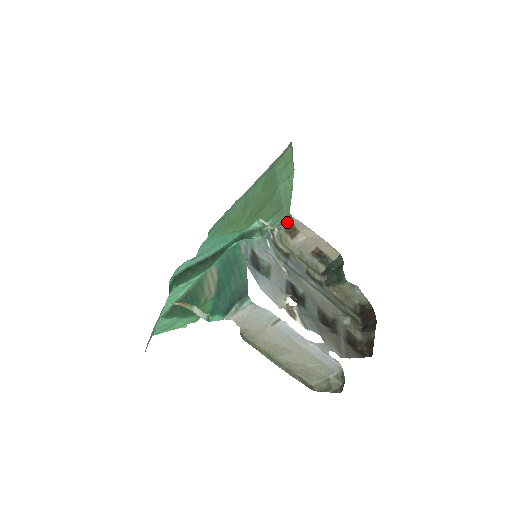
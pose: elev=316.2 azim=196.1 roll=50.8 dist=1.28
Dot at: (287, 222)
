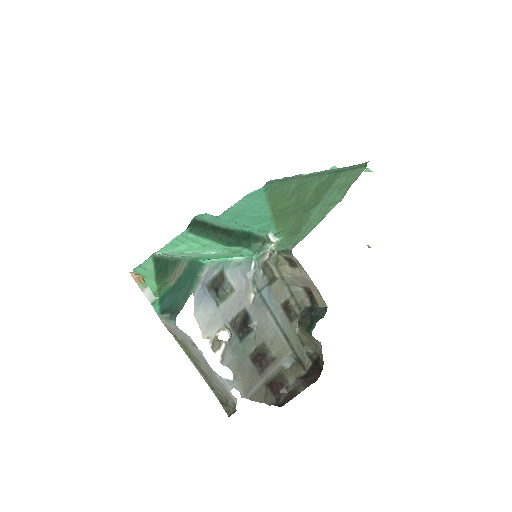
Dot at: (288, 254)
